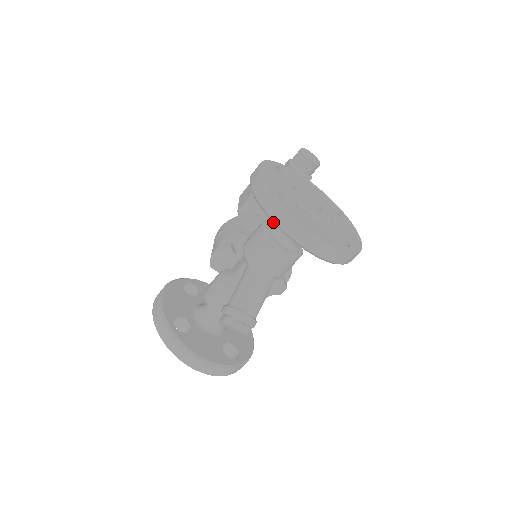
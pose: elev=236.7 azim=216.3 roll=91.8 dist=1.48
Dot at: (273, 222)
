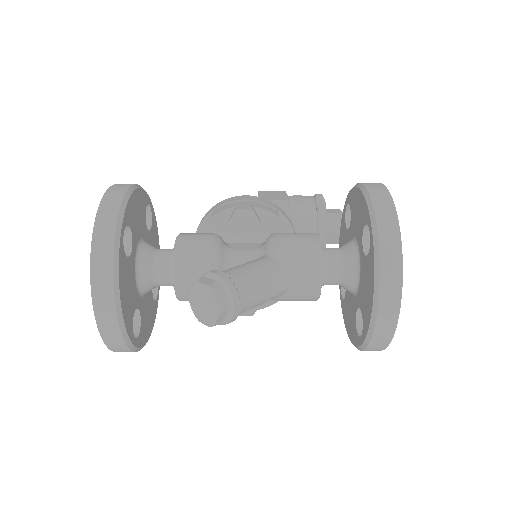
Dot at: (375, 243)
